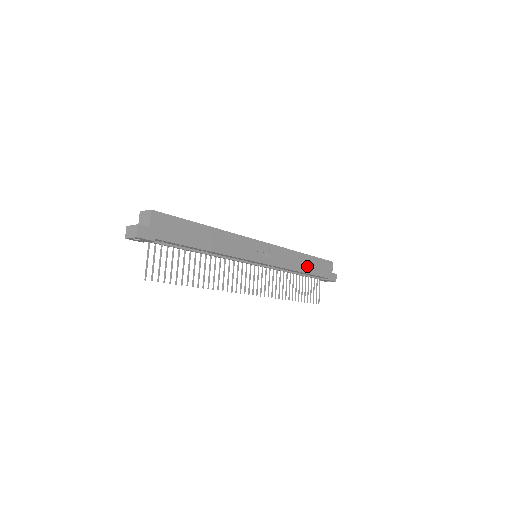
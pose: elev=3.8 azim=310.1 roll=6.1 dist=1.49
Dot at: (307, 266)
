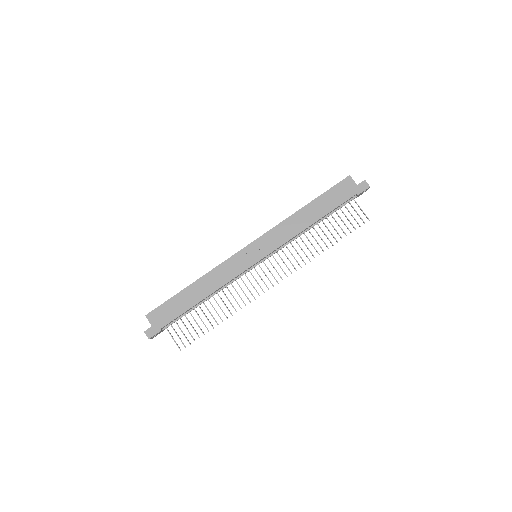
Dot at: (316, 213)
